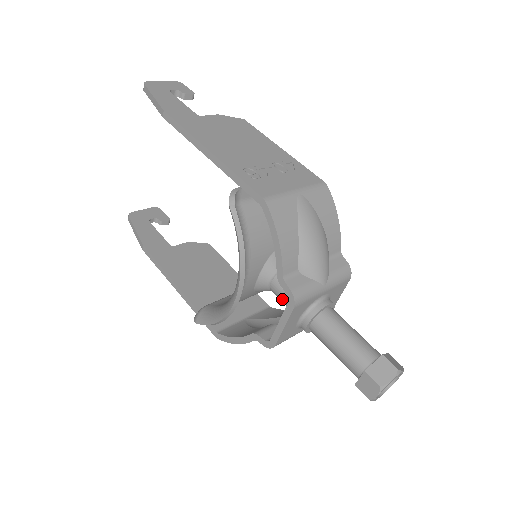
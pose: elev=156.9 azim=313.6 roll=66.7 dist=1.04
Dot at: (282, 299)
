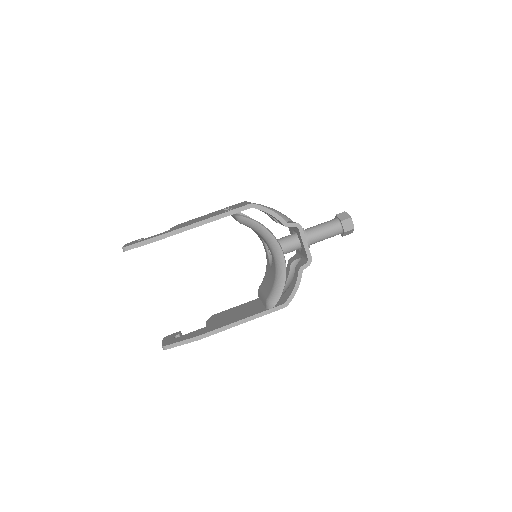
Dot at: (288, 248)
